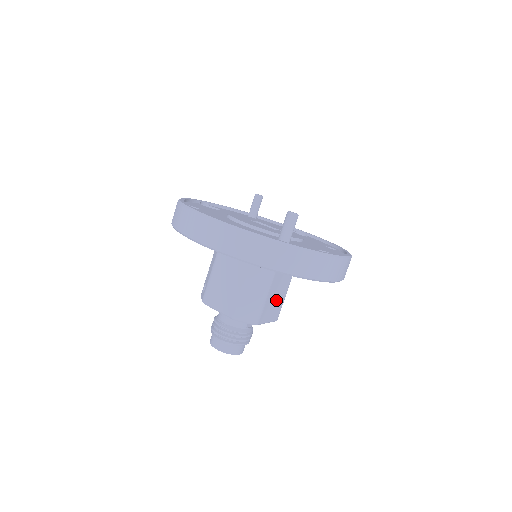
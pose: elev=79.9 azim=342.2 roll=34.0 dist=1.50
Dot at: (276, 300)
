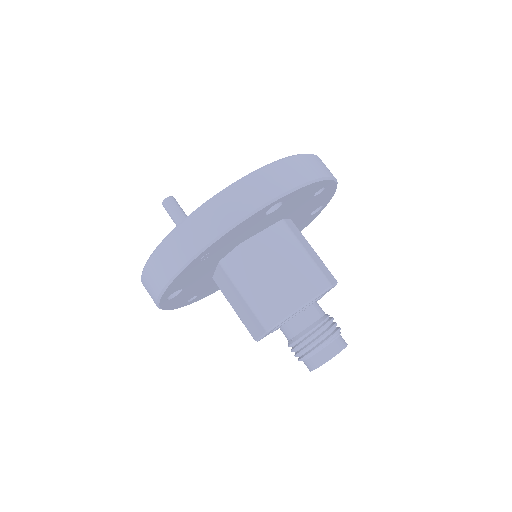
Dot at: (294, 272)
